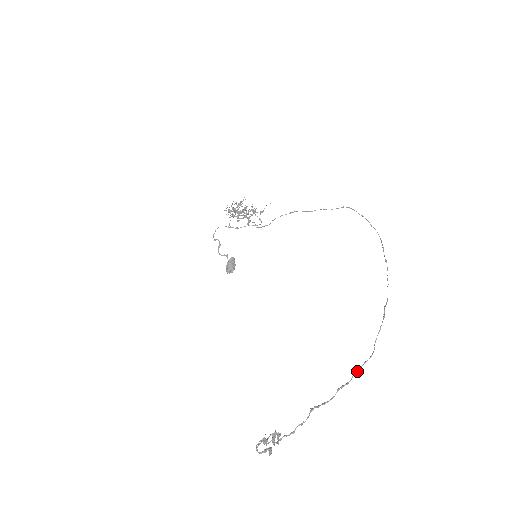
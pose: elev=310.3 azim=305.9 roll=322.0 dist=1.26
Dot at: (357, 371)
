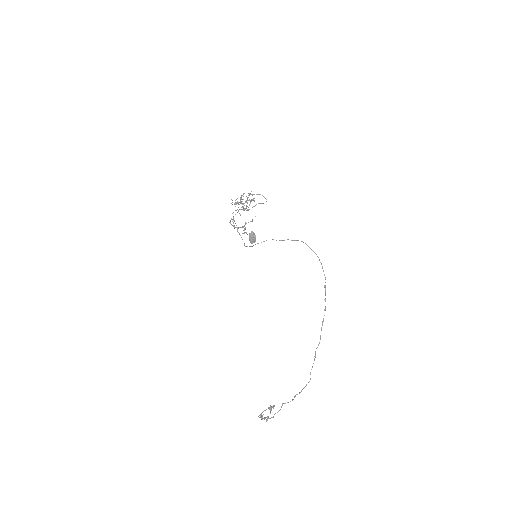
Dot at: (303, 388)
